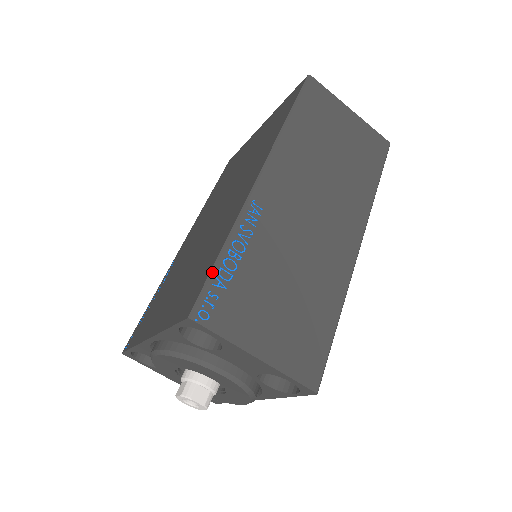
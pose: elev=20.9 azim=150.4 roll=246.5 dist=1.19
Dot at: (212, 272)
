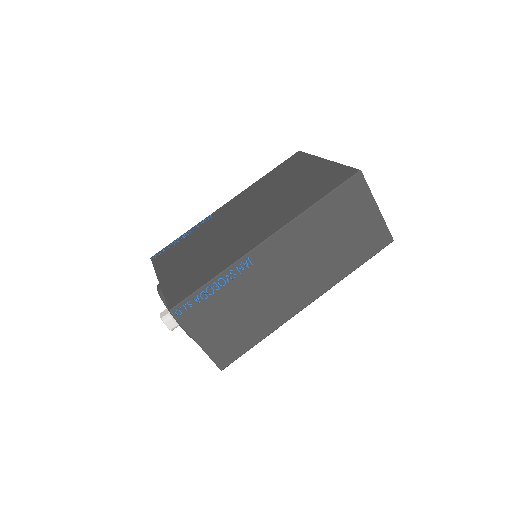
Dot at: (196, 292)
